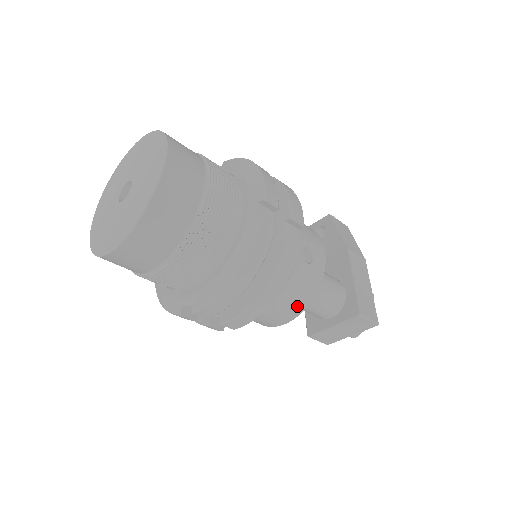
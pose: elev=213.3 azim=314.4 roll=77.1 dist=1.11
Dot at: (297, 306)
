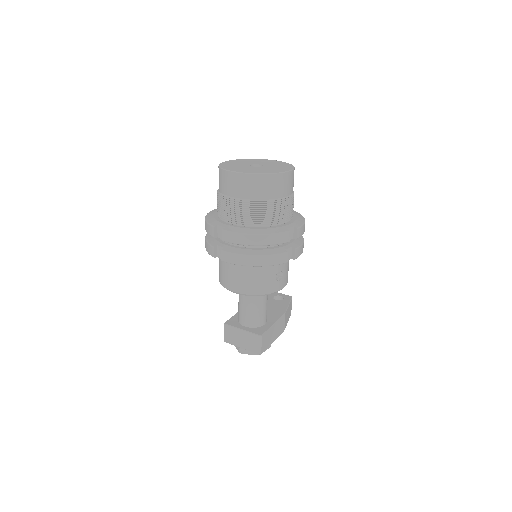
Dot at: (251, 288)
